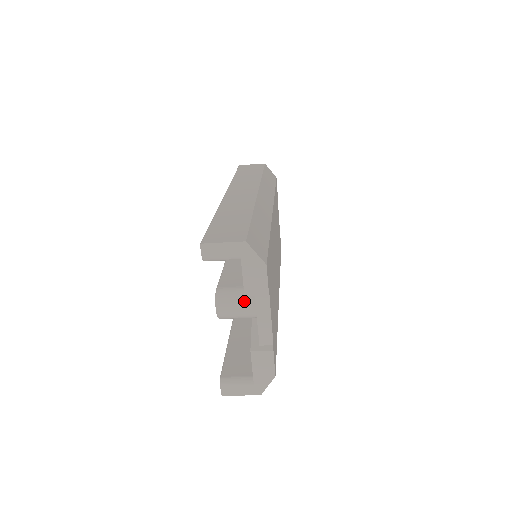
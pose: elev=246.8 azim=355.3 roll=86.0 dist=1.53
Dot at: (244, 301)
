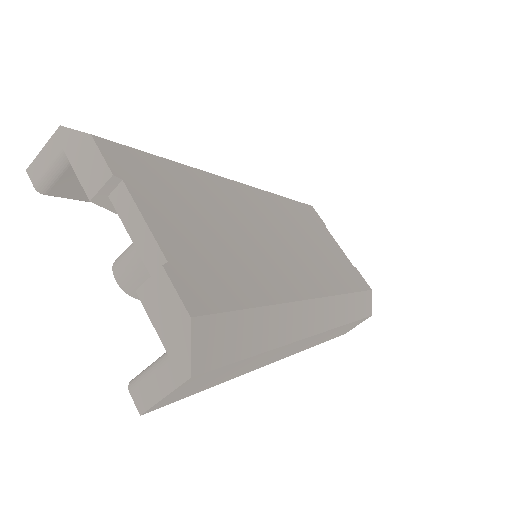
Dot at: occluded
